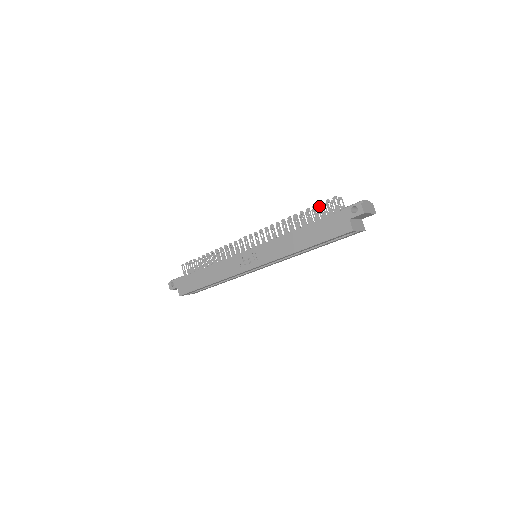
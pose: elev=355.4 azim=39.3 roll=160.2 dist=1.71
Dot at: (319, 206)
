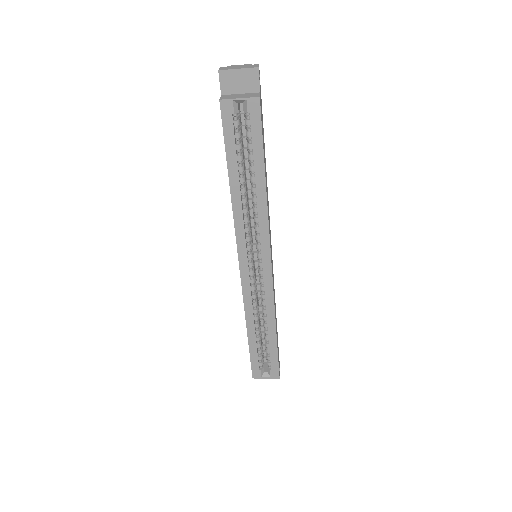
Dot at: occluded
